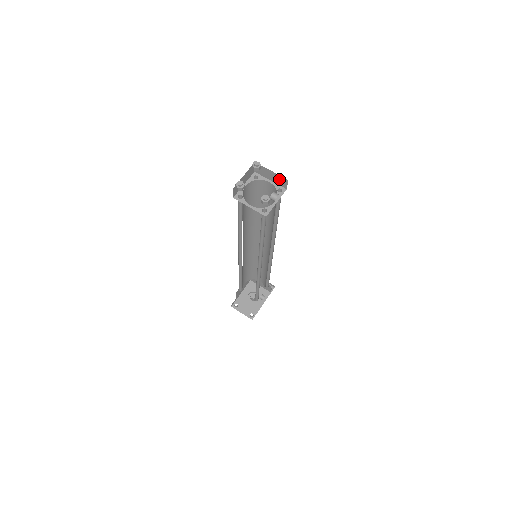
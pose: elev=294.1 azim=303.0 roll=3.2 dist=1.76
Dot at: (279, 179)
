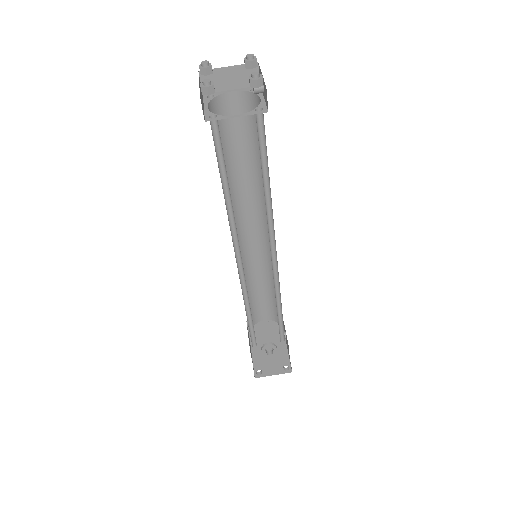
Dot at: (249, 60)
